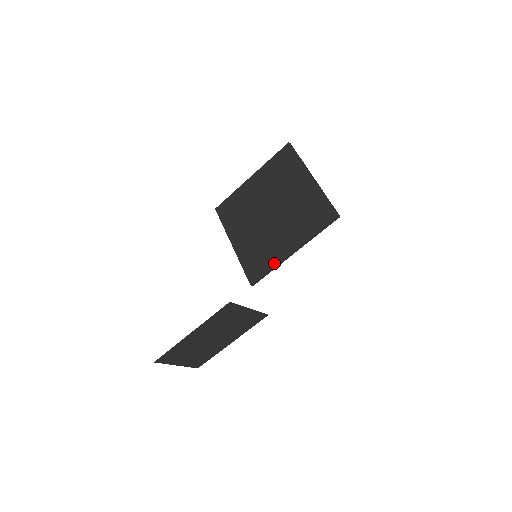
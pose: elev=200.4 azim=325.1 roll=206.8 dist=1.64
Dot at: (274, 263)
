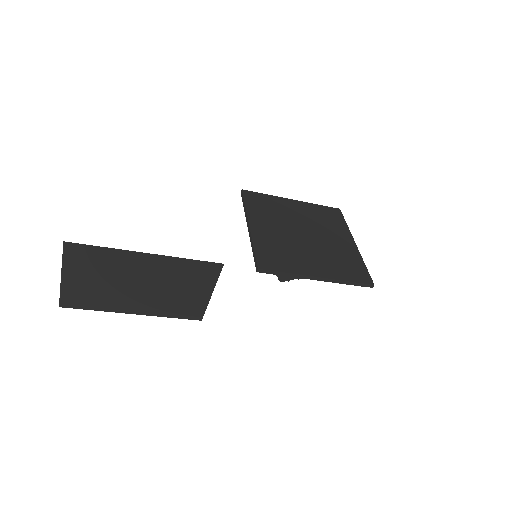
Dot at: (295, 271)
